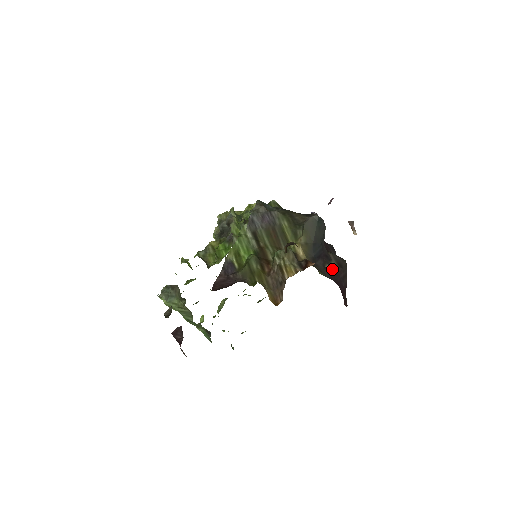
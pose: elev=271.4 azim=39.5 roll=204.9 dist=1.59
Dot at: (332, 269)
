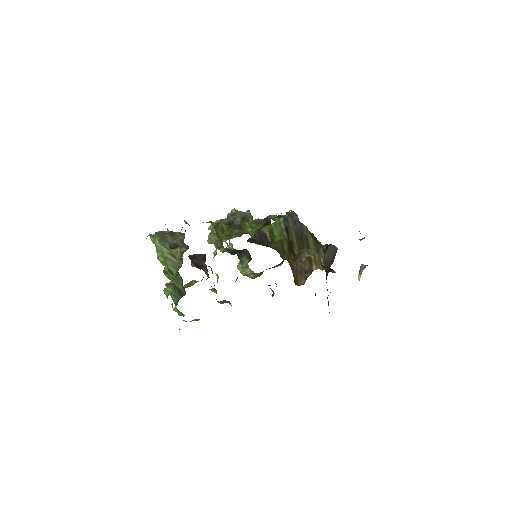
Dot at: occluded
